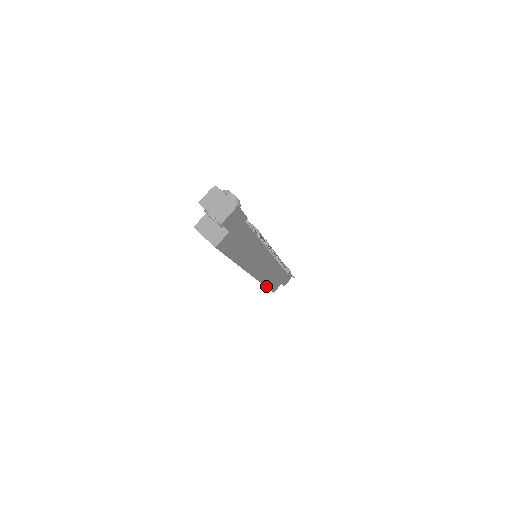
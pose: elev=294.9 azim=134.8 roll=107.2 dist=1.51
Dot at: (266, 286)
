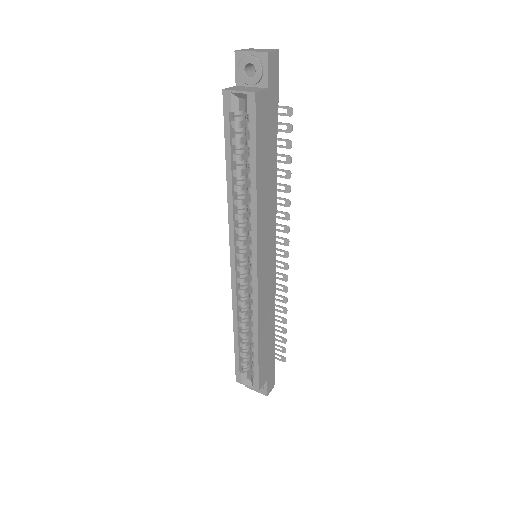
Dot at: (258, 345)
